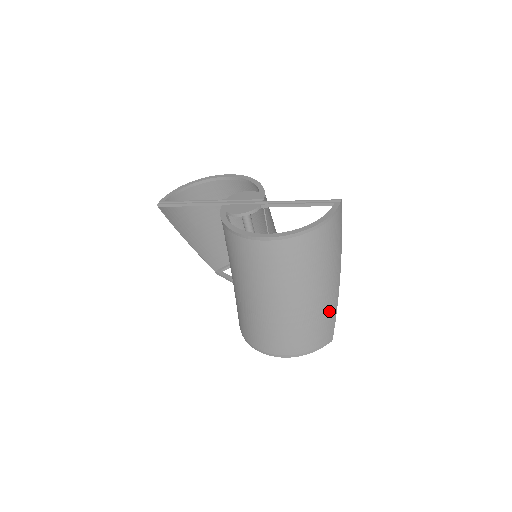
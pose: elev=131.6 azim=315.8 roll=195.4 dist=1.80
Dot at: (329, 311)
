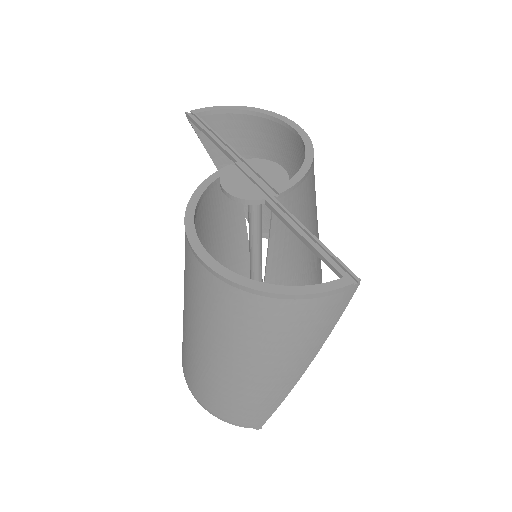
Dot at: (262, 400)
